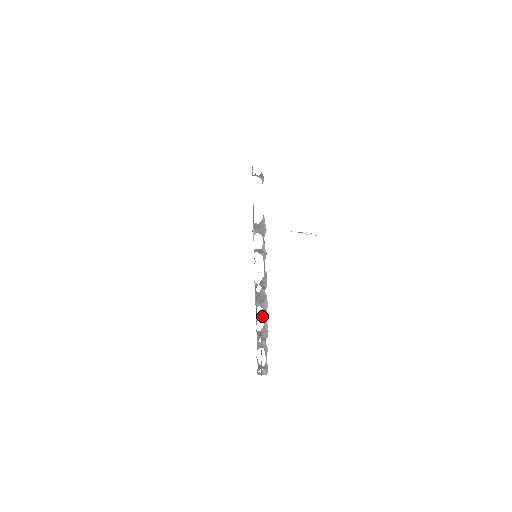
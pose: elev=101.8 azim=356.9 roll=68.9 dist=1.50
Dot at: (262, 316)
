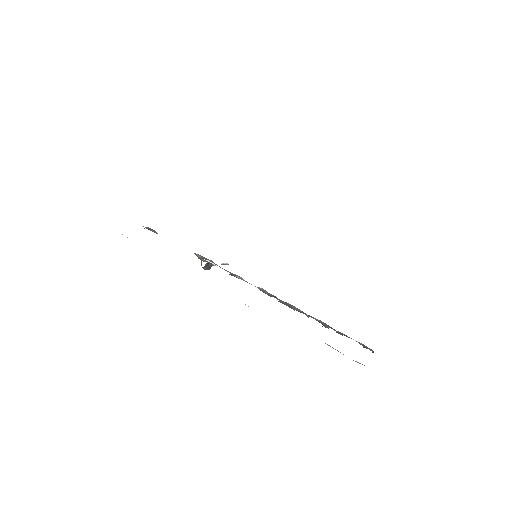
Dot at: (307, 316)
